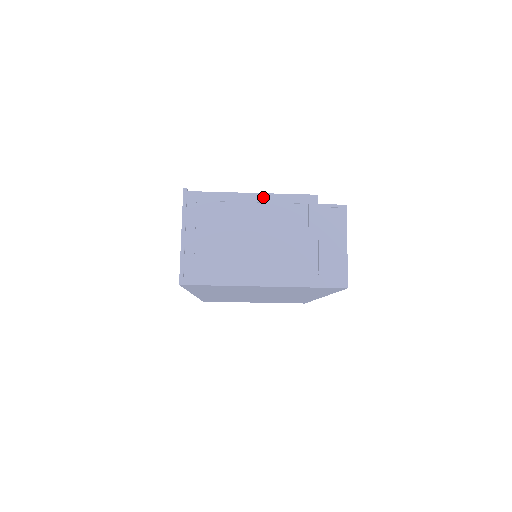
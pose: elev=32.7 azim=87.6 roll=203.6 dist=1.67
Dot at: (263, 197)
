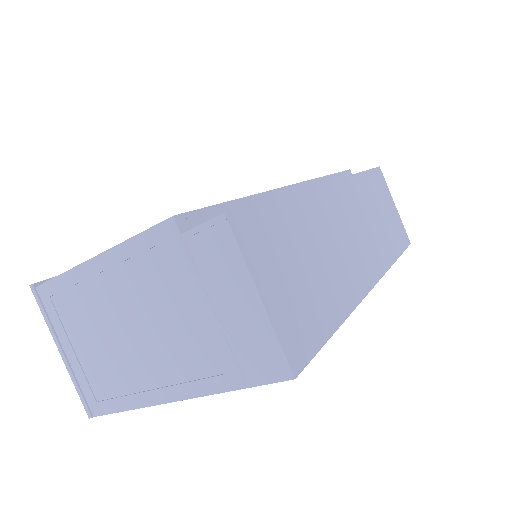
Dot at: (108, 258)
